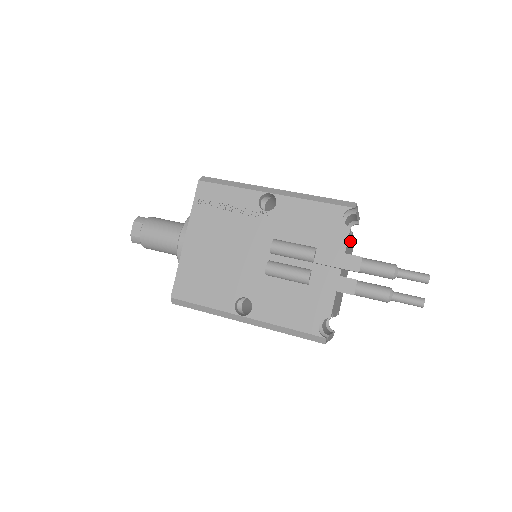
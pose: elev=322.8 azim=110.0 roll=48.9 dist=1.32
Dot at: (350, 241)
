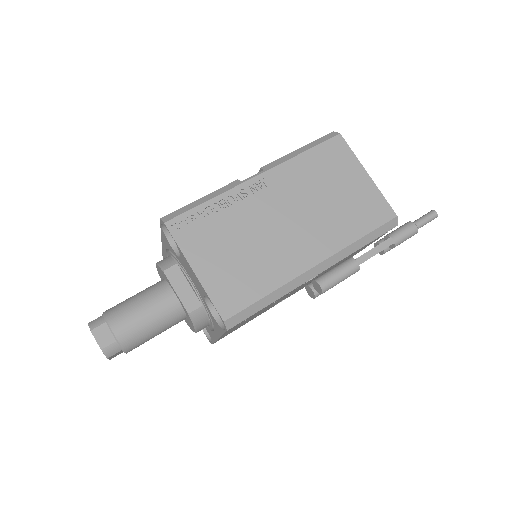
Dot at: occluded
